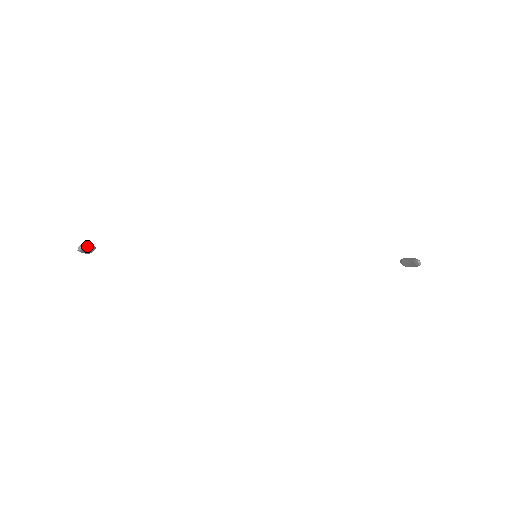
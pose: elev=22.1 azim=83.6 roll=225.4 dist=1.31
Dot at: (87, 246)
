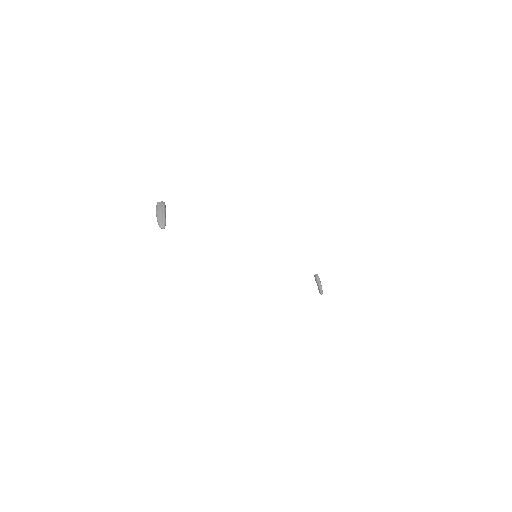
Dot at: (165, 219)
